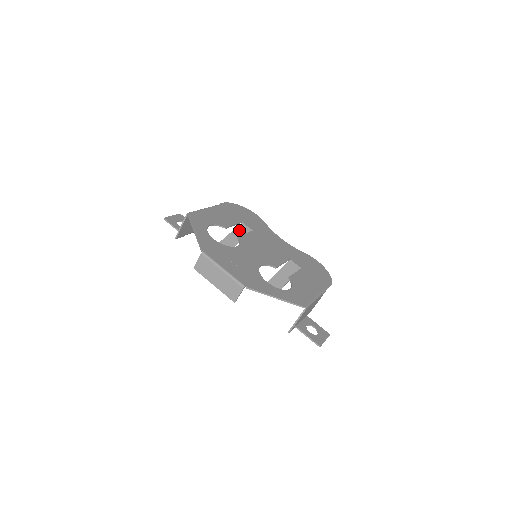
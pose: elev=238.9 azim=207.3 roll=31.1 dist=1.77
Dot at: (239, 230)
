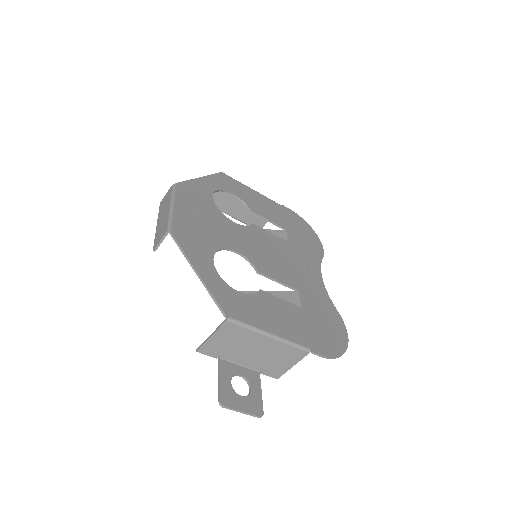
Dot at: (274, 233)
